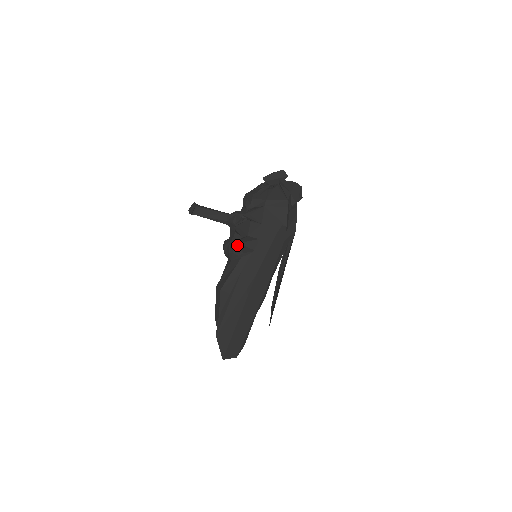
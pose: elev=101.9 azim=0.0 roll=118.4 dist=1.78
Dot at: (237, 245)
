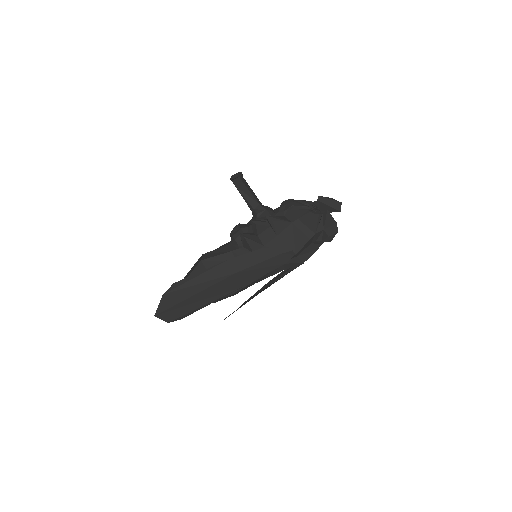
Dot at: (242, 236)
